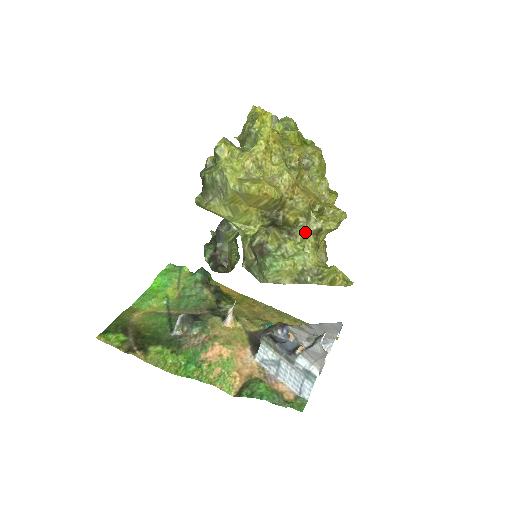
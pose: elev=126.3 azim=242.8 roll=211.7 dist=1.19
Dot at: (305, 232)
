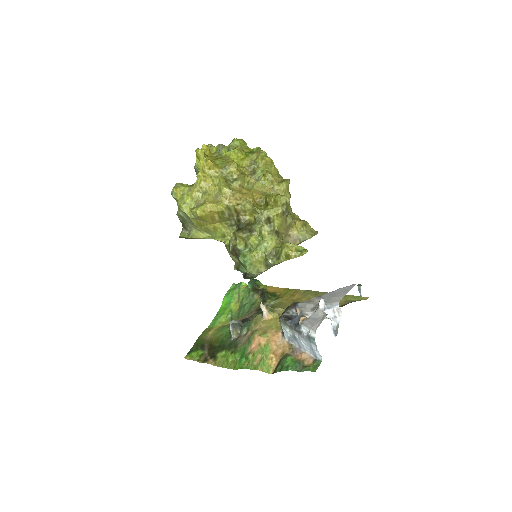
Dot at: (260, 225)
